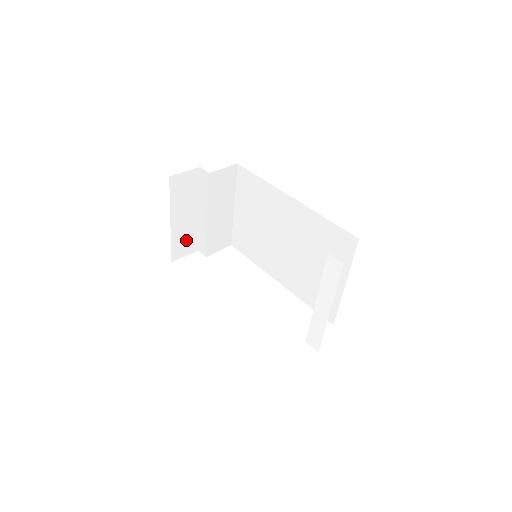
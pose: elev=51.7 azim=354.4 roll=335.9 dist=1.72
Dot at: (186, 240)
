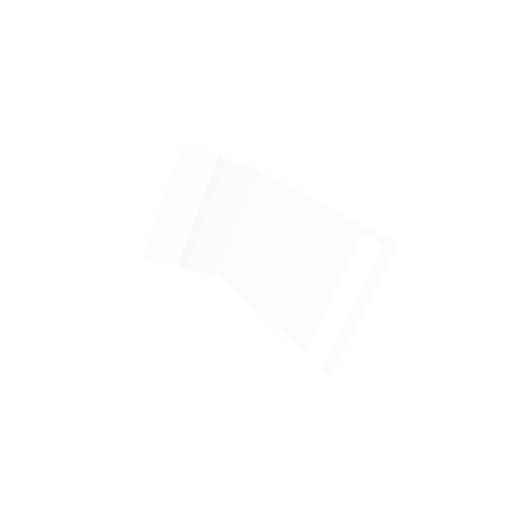
Dot at: (170, 239)
